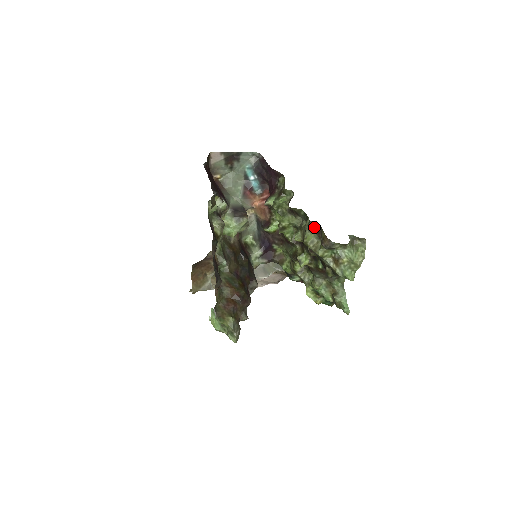
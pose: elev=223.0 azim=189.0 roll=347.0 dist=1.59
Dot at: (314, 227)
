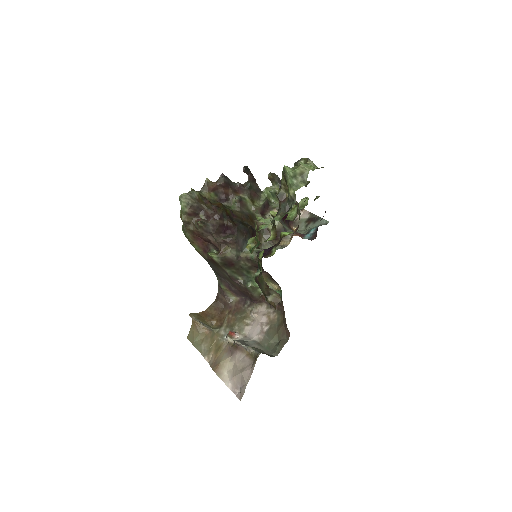
Dot at: occluded
